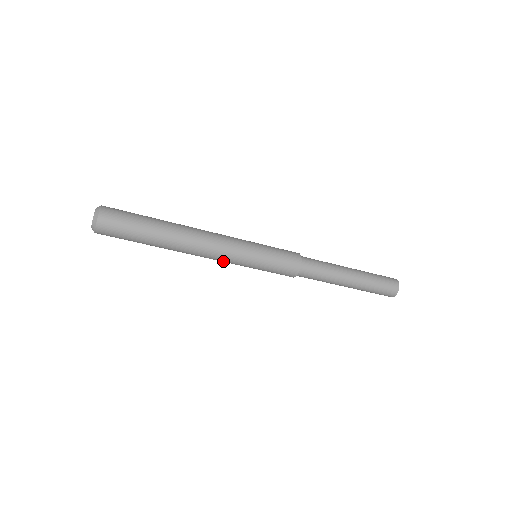
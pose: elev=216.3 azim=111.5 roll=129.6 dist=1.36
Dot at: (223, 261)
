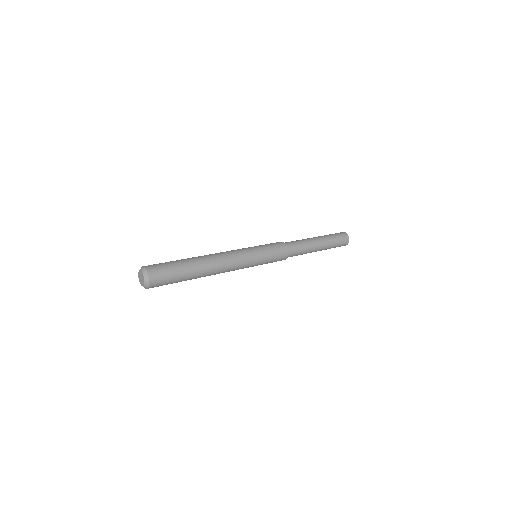
Dot at: occluded
